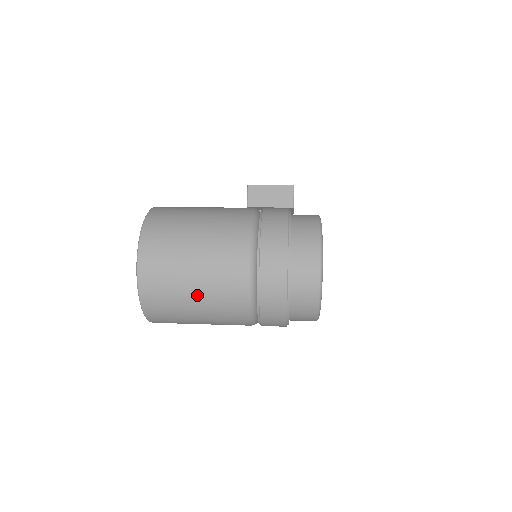
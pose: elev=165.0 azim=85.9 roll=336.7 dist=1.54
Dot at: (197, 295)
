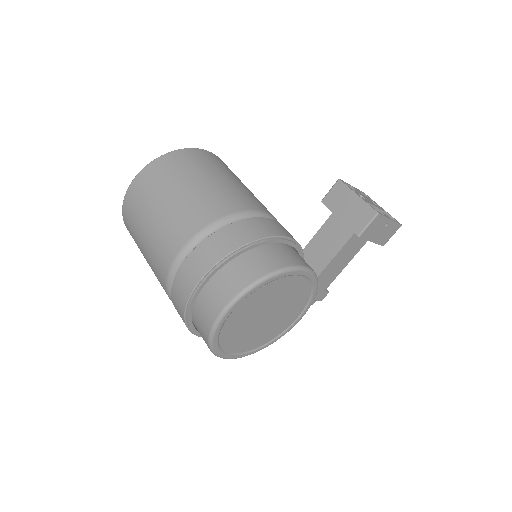
Dot at: (144, 250)
